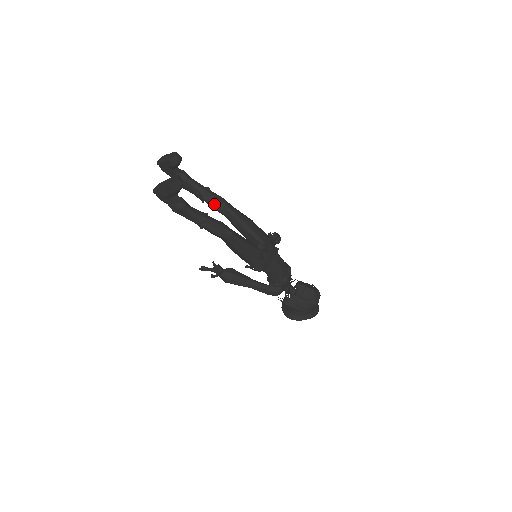
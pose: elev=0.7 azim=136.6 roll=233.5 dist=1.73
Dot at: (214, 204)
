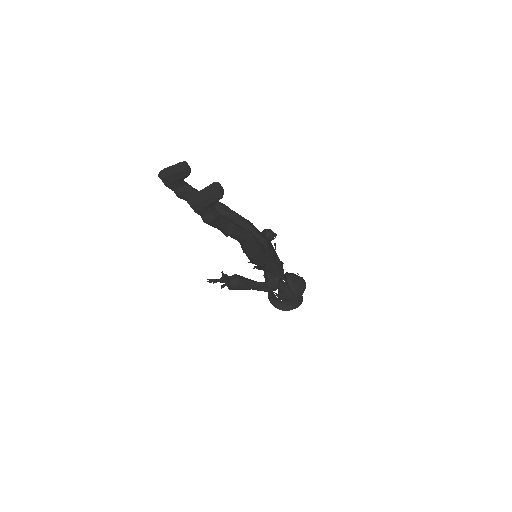
Dot at: (219, 211)
